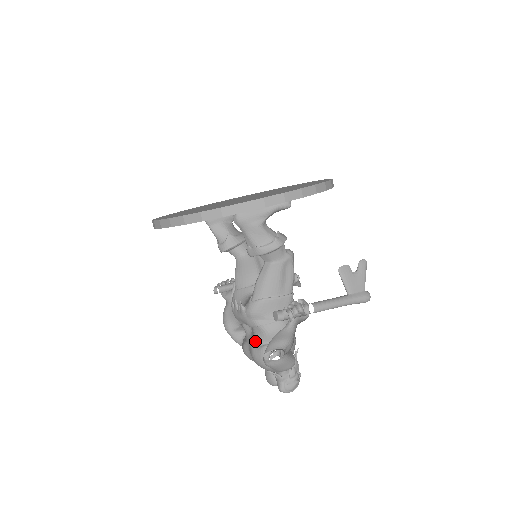
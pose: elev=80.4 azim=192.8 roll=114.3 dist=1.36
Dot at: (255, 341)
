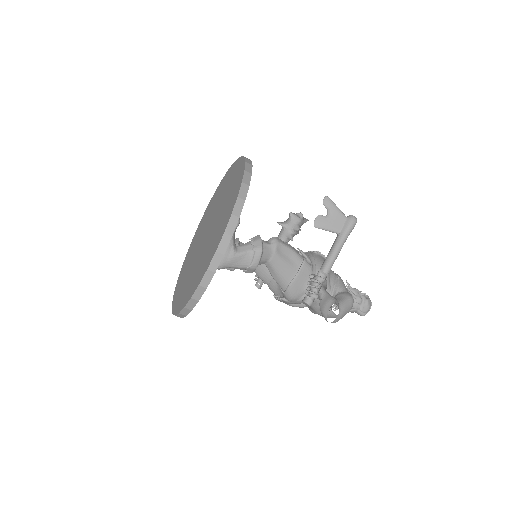
Dot at: (314, 308)
